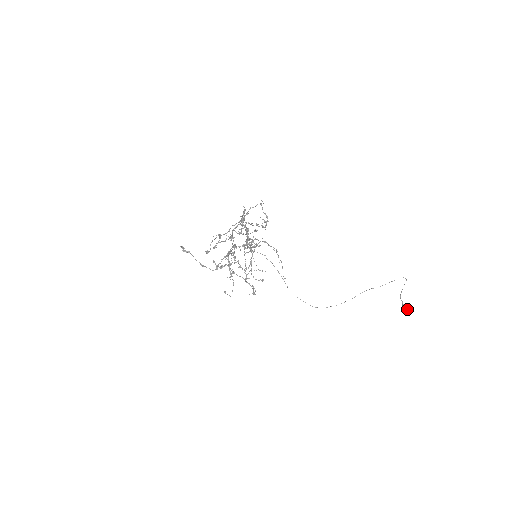
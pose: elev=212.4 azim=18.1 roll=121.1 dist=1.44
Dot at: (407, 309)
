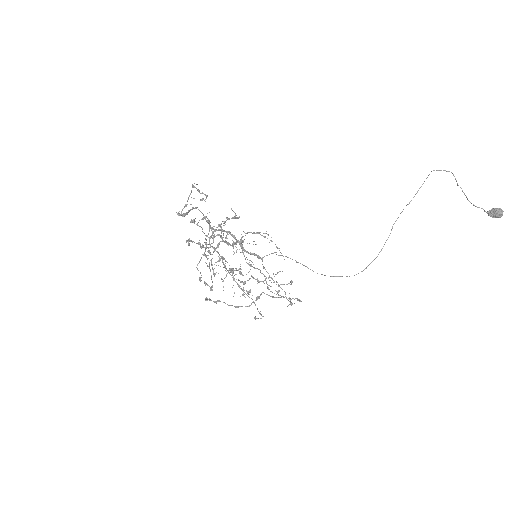
Dot at: (496, 214)
